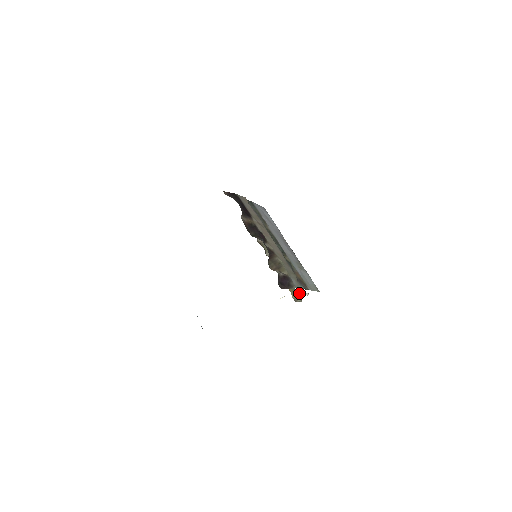
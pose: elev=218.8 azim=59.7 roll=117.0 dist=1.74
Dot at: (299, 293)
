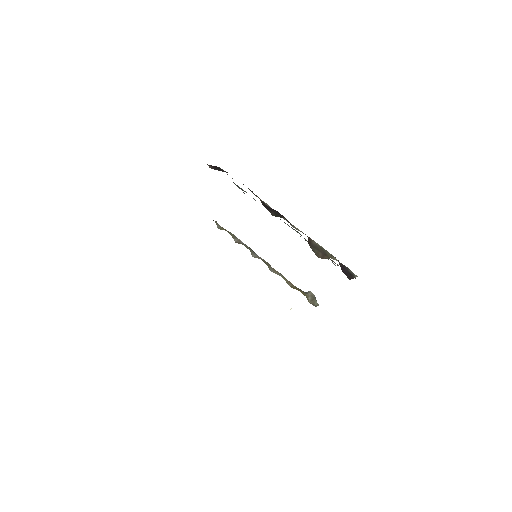
Dot at: (311, 295)
